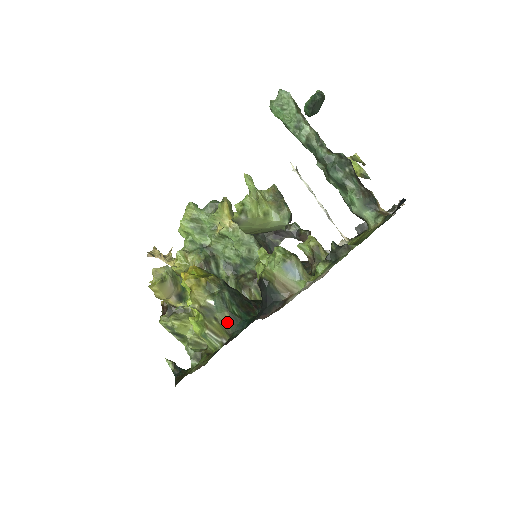
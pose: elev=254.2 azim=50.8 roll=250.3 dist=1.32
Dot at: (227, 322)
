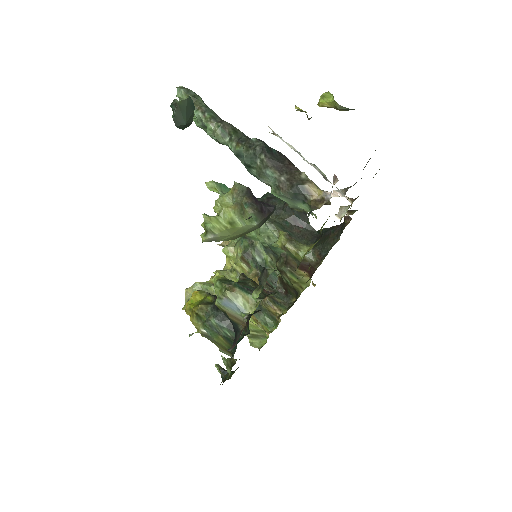
Dot at: (224, 344)
